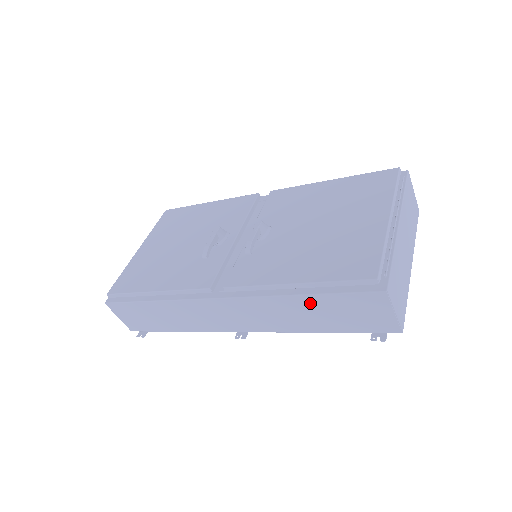
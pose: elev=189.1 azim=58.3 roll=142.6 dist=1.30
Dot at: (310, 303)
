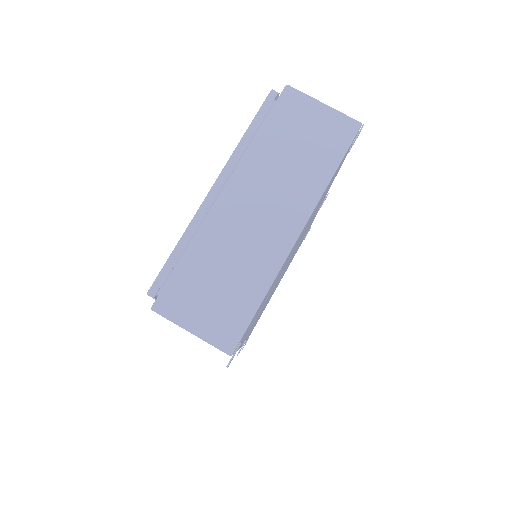
Dot at: occluded
